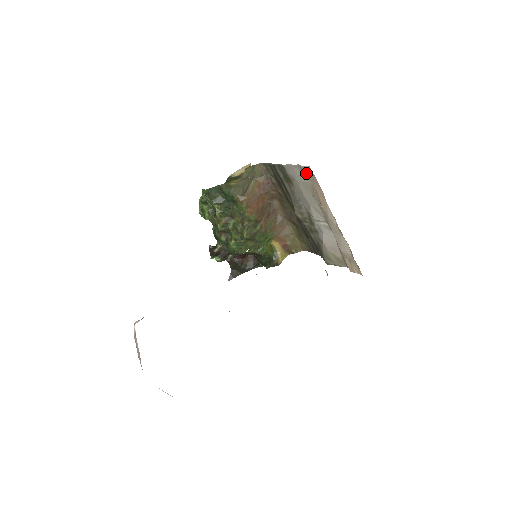
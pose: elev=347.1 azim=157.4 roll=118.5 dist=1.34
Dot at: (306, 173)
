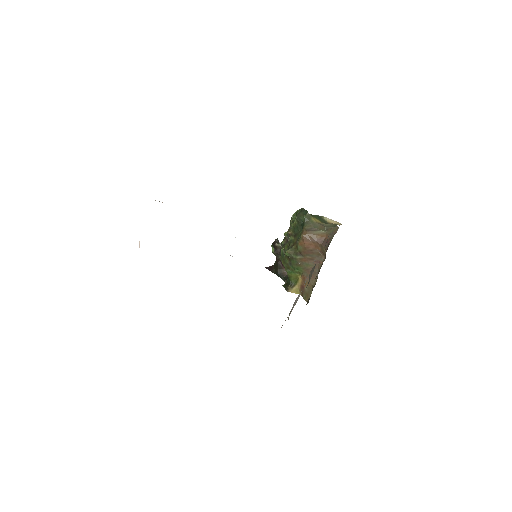
Dot at: occluded
